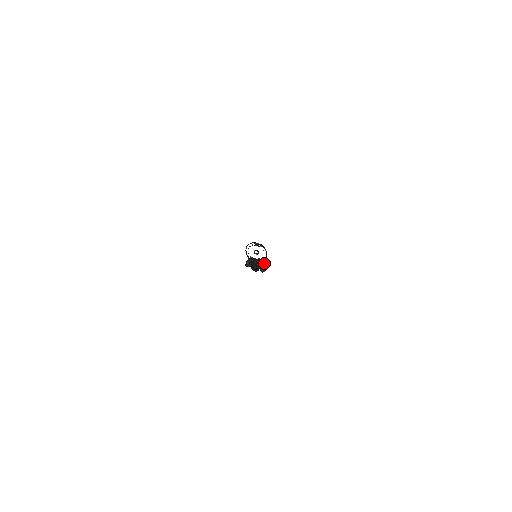
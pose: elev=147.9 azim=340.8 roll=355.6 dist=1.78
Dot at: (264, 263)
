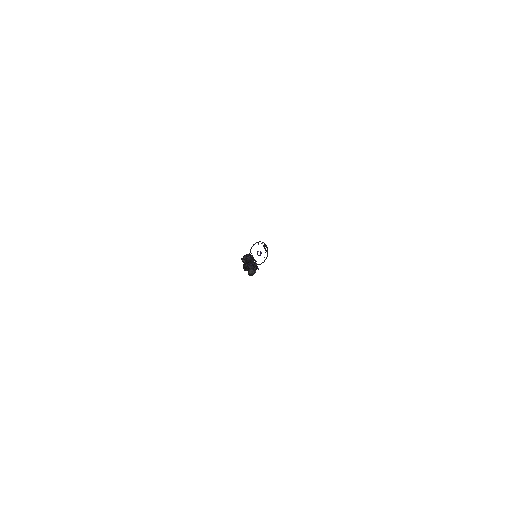
Dot at: (256, 267)
